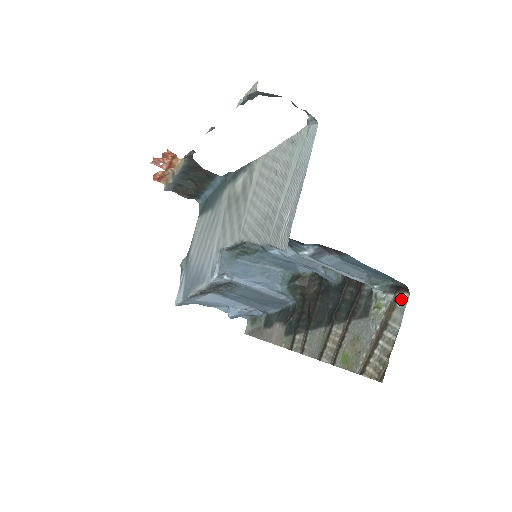
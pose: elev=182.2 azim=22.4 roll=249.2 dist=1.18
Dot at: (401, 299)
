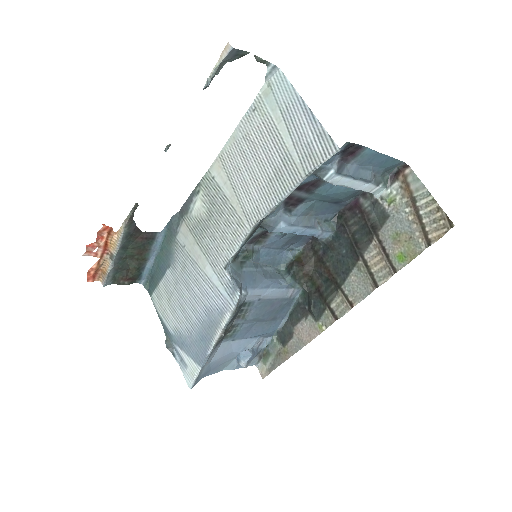
Dot at: (407, 175)
